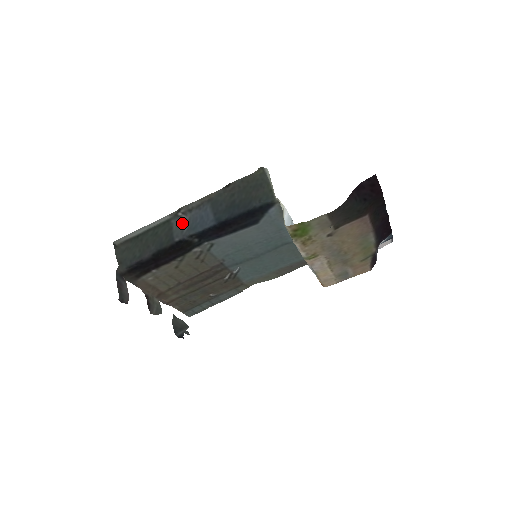
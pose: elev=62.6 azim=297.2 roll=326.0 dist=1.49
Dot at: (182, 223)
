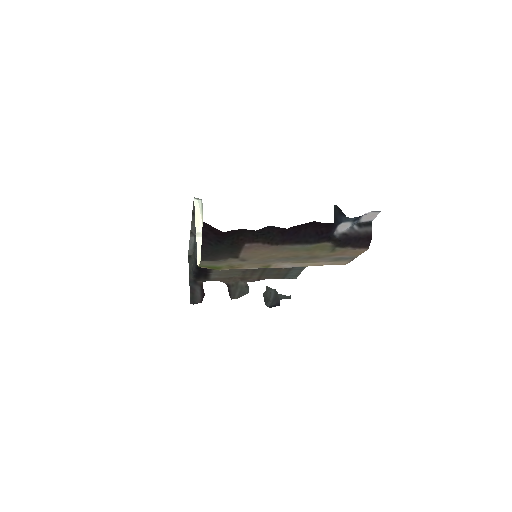
Dot at: occluded
